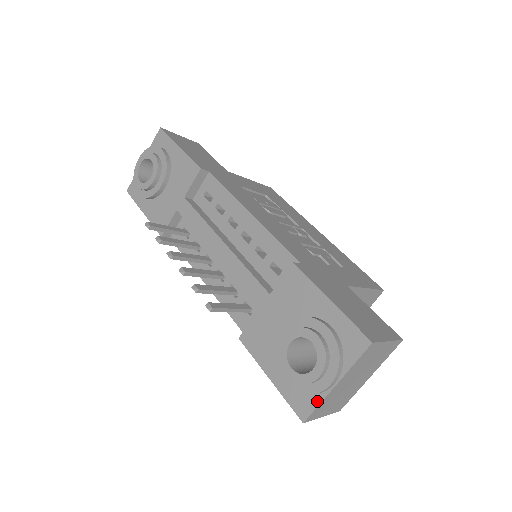
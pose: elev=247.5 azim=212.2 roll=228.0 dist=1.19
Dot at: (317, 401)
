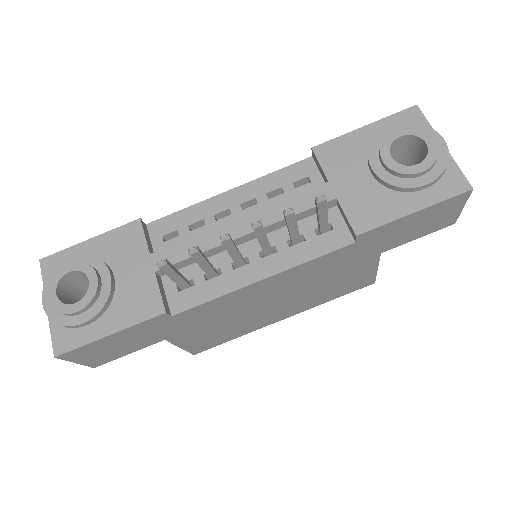
Dot at: (454, 167)
